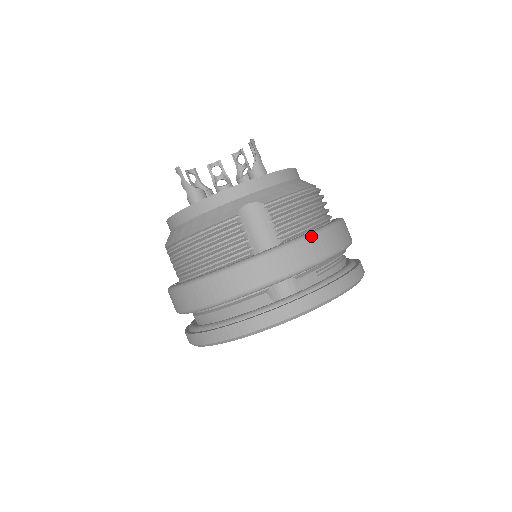
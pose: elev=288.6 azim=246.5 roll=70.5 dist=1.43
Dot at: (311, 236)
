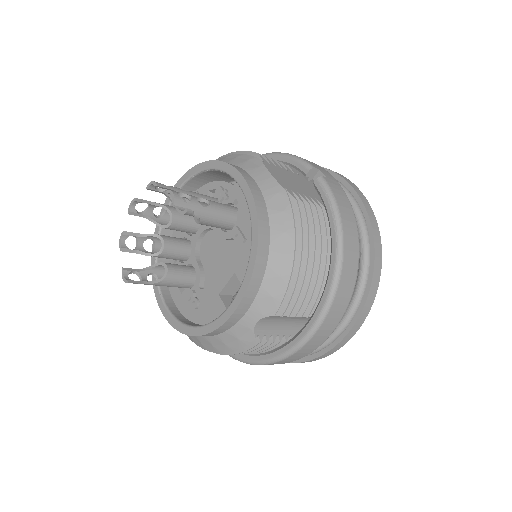
Dot at: (333, 299)
